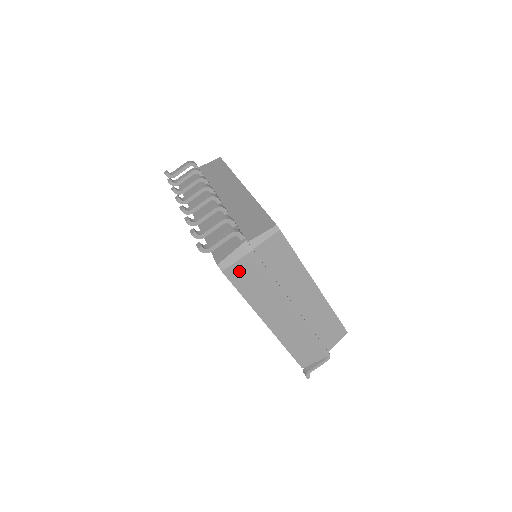
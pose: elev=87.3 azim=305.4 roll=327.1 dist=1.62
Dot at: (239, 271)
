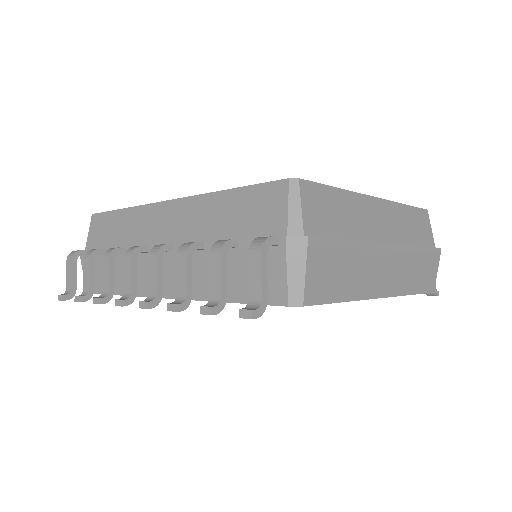
Dot at: (317, 281)
